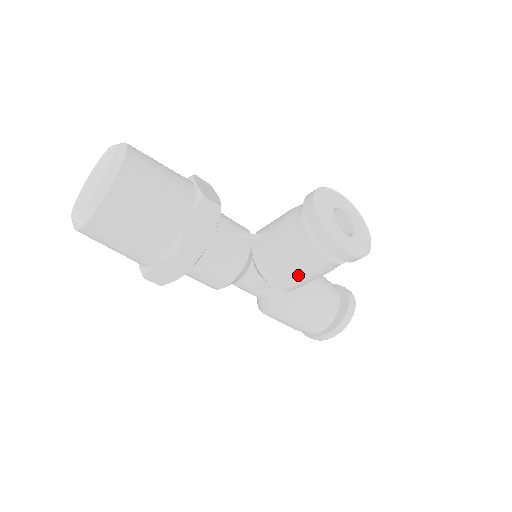
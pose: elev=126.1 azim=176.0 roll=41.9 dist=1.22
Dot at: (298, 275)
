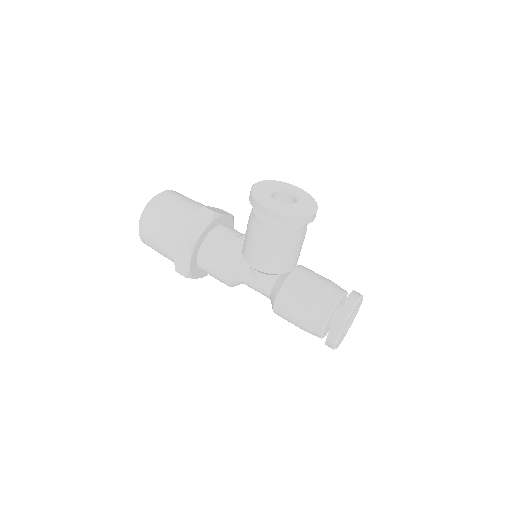
Dot at: (258, 247)
